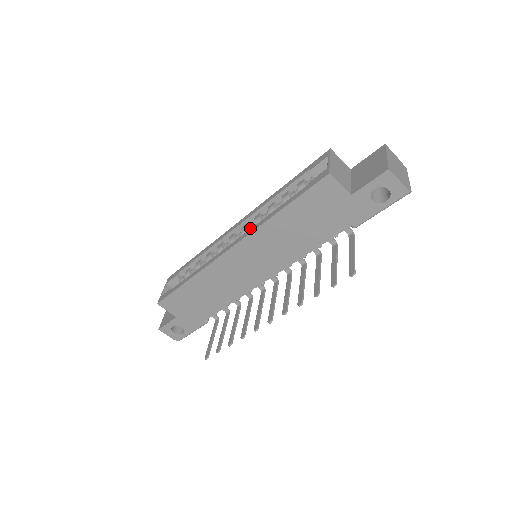
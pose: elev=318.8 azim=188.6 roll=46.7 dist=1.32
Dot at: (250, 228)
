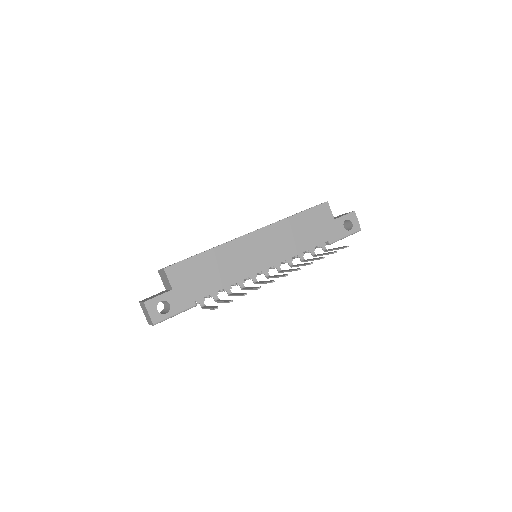
Dot at: occluded
